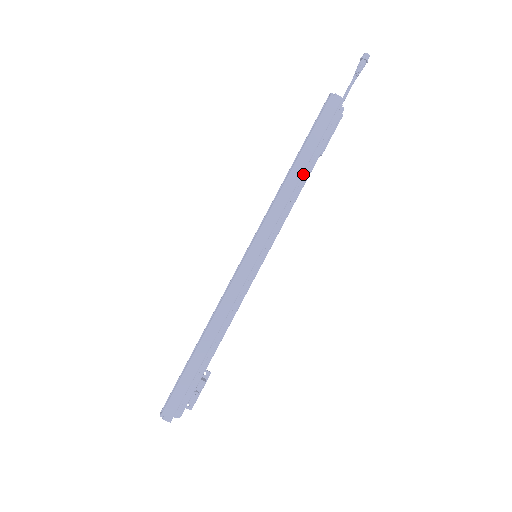
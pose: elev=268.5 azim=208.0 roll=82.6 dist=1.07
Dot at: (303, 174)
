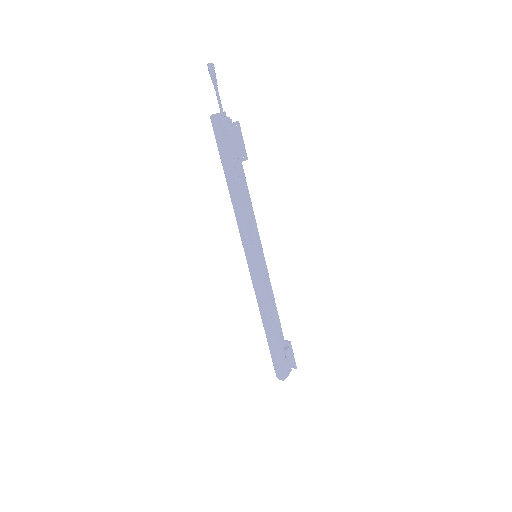
Dot at: (235, 186)
